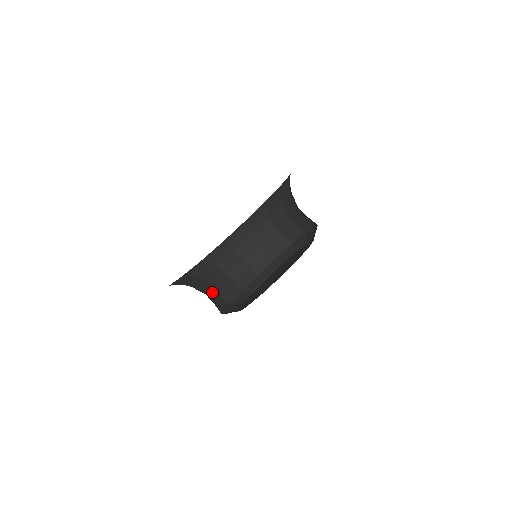
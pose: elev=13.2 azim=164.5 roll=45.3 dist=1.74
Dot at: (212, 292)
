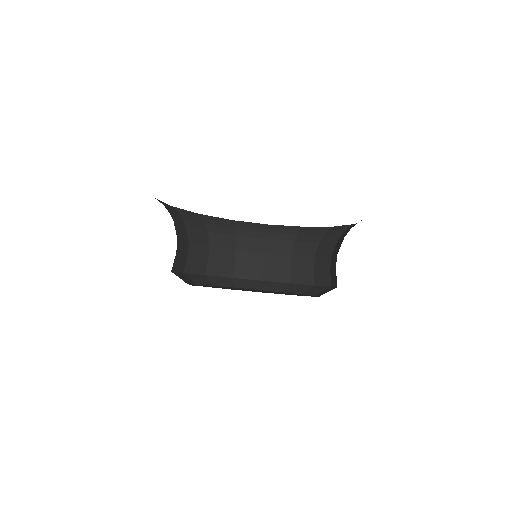
Dot at: (183, 245)
